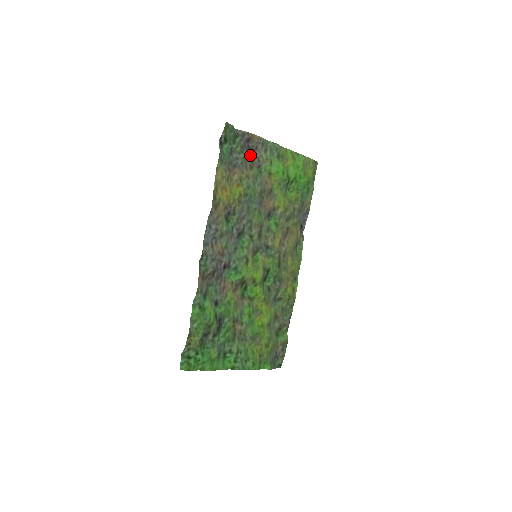
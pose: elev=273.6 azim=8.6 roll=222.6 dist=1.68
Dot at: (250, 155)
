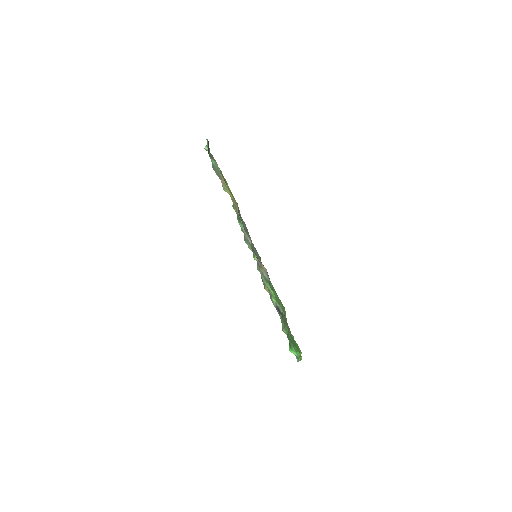
Dot at: occluded
